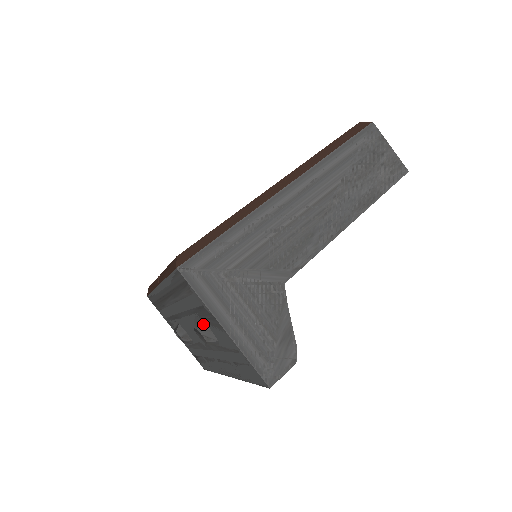
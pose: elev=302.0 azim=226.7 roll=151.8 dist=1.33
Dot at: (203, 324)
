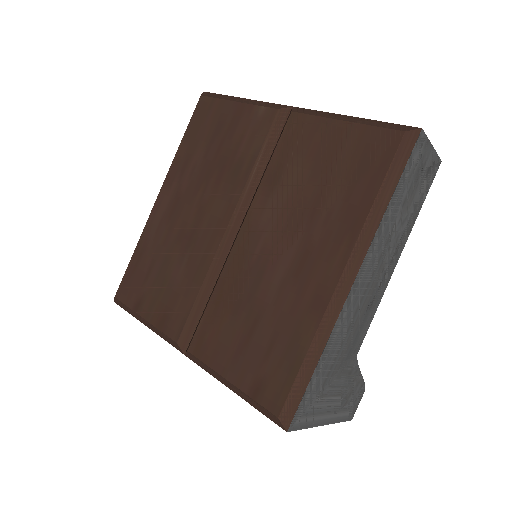
Dot at: occluded
